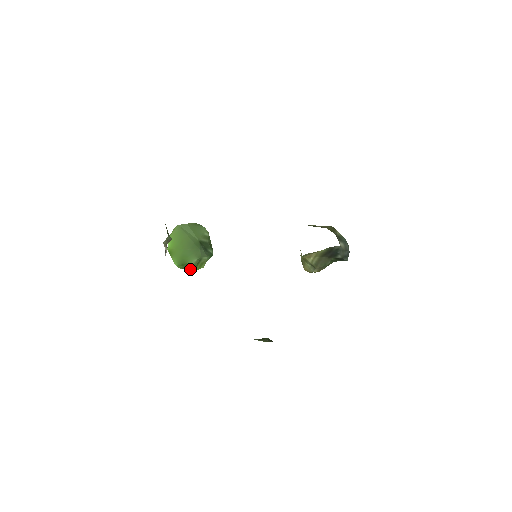
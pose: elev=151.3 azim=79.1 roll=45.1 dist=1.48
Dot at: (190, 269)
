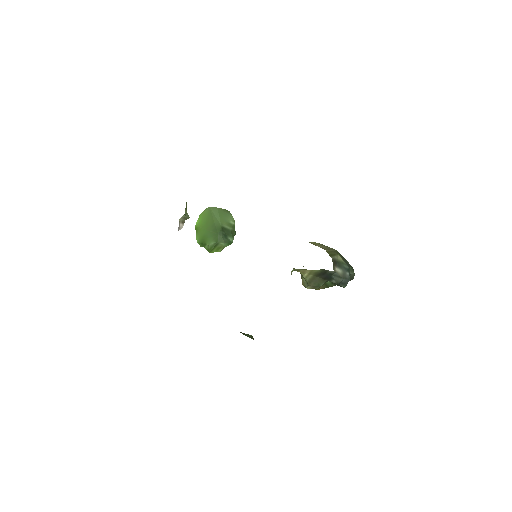
Dot at: (208, 250)
